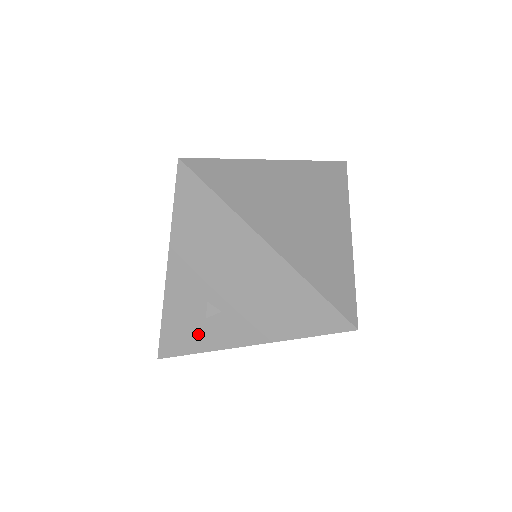
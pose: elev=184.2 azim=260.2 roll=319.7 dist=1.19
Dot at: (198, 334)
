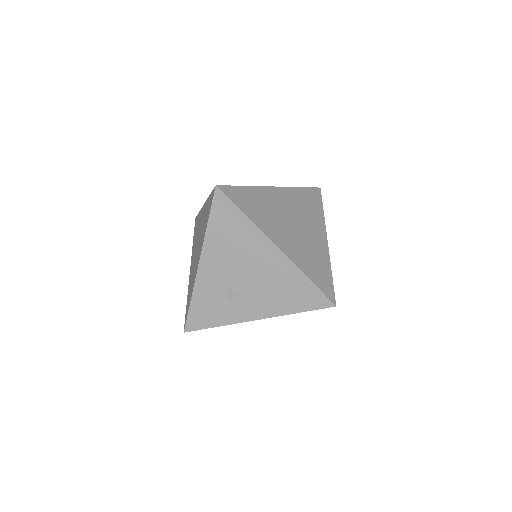
Dot at: (219, 312)
